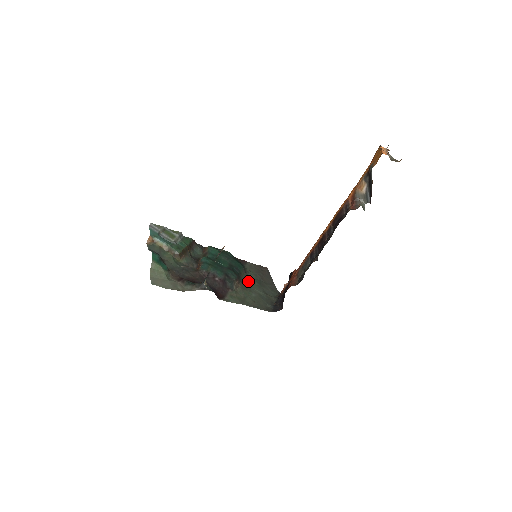
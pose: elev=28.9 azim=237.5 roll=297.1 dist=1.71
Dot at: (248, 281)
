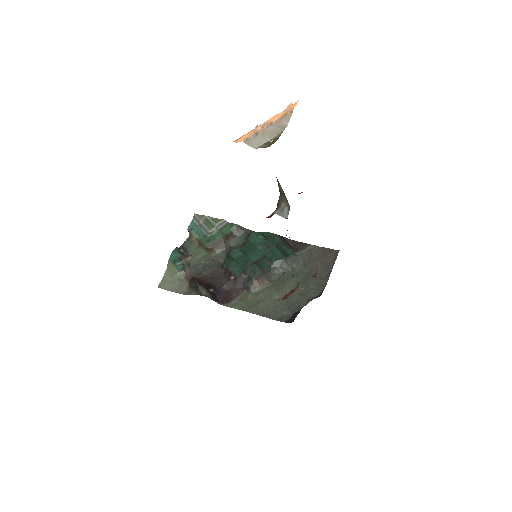
Dot at: (285, 276)
